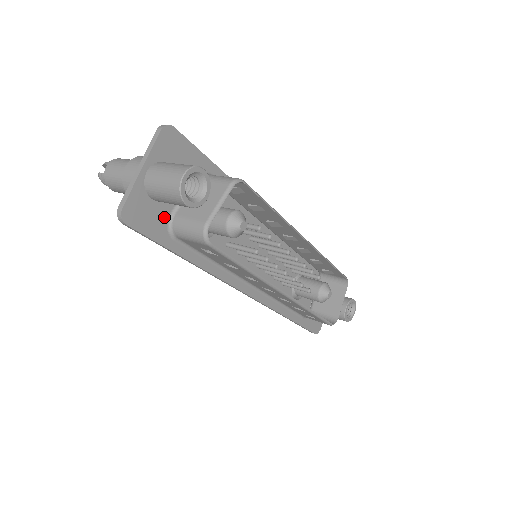
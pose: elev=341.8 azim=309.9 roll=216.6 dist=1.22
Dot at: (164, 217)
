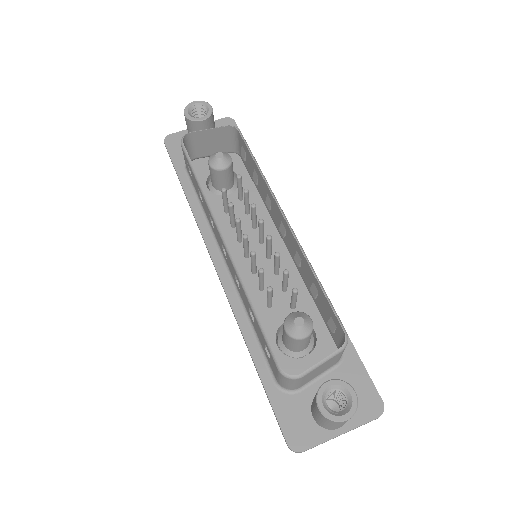
Dot at: occluded
